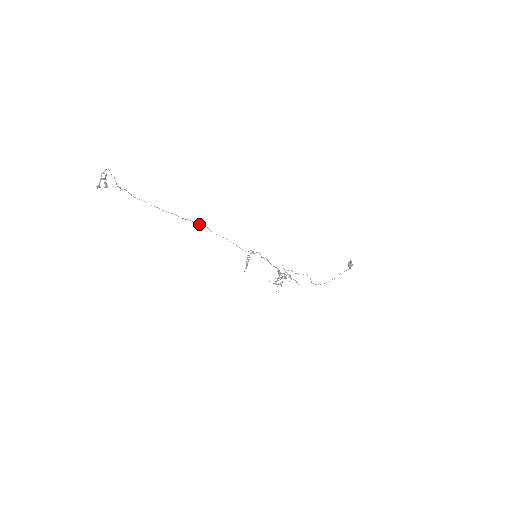
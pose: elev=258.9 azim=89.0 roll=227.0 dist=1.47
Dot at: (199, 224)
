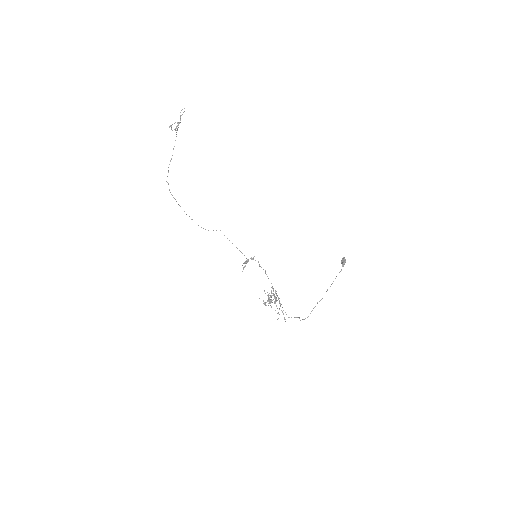
Dot at: occluded
